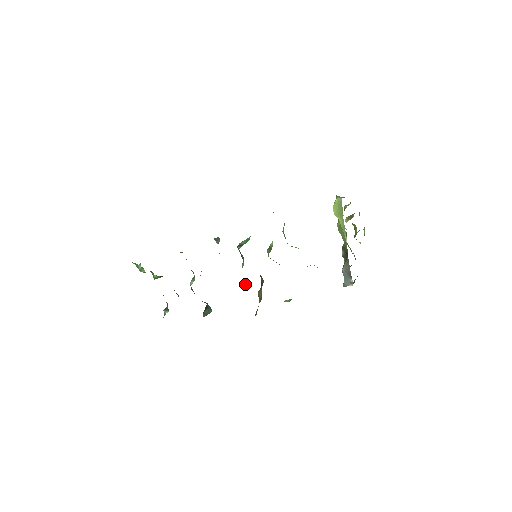
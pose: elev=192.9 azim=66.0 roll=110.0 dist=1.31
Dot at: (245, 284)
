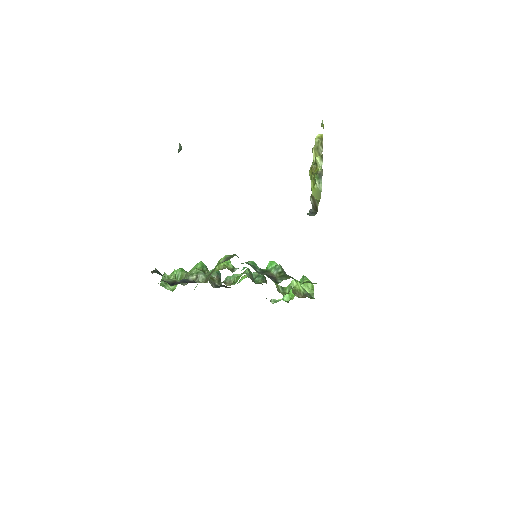
Dot at: occluded
